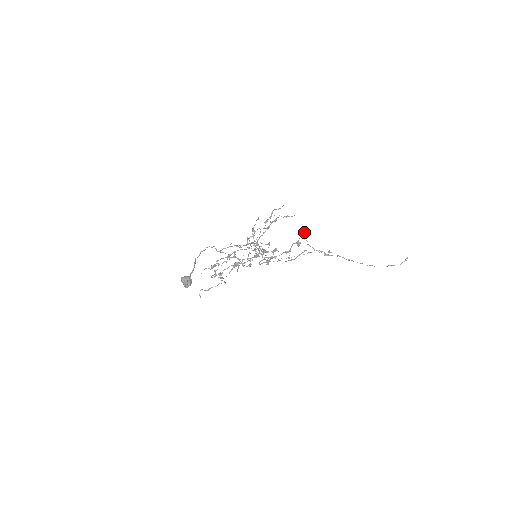
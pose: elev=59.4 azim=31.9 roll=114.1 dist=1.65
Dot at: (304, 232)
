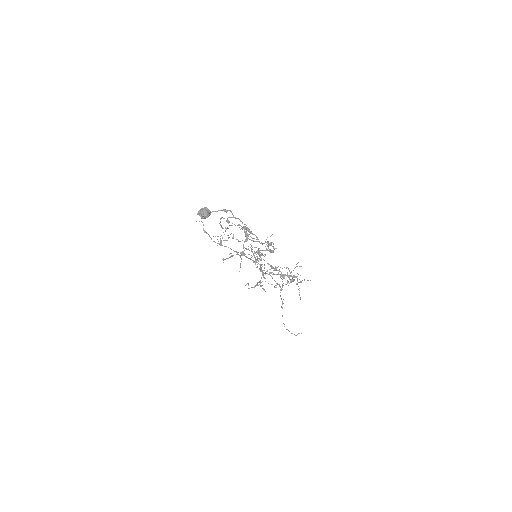
Dot at: occluded
